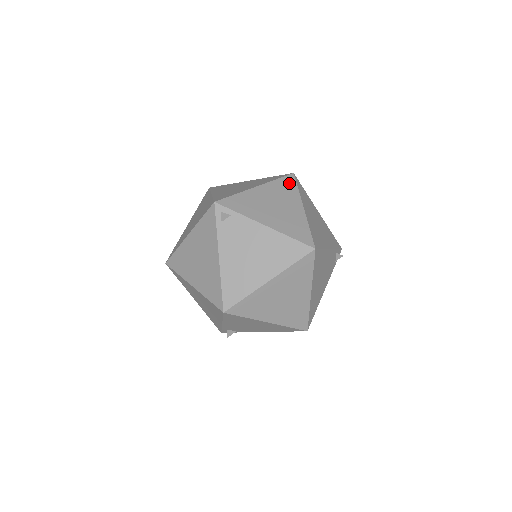
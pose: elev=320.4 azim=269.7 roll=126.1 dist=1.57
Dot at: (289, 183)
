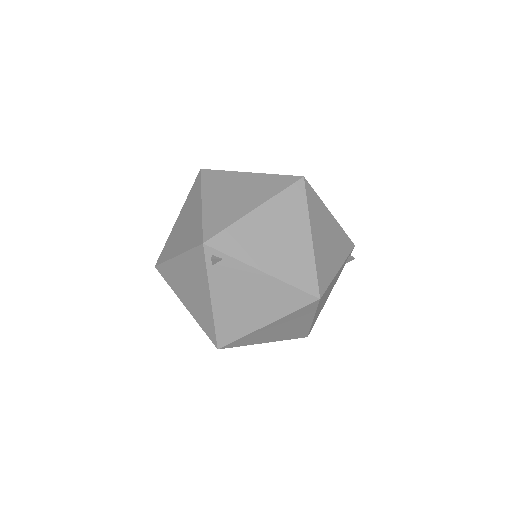
Dot at: (297, 196)
